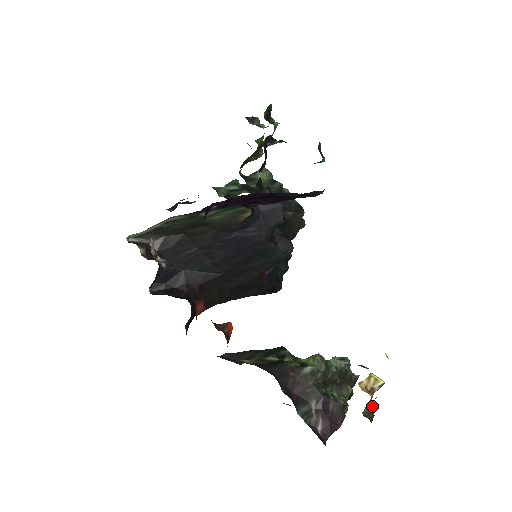
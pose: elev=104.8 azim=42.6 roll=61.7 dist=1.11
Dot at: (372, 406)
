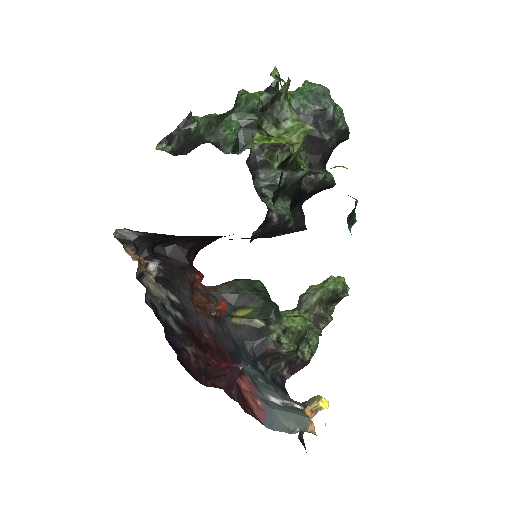
Dot at: occluded
